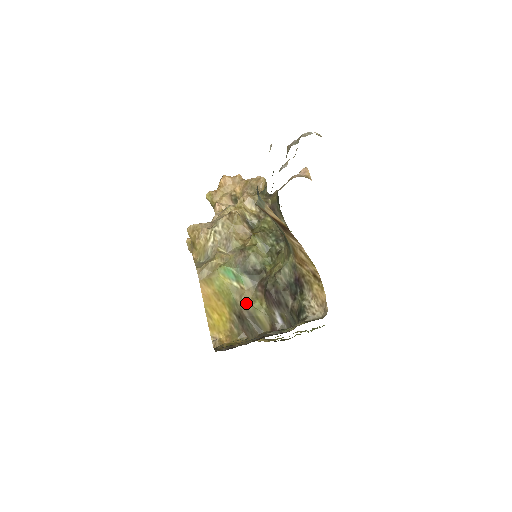
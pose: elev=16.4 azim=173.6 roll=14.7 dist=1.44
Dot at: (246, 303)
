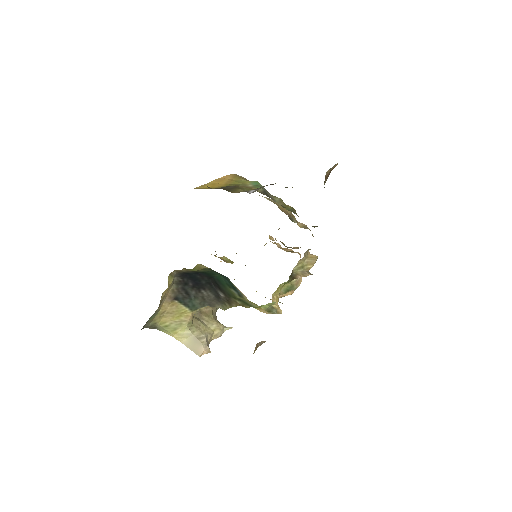
Dot at: (242, 187)
